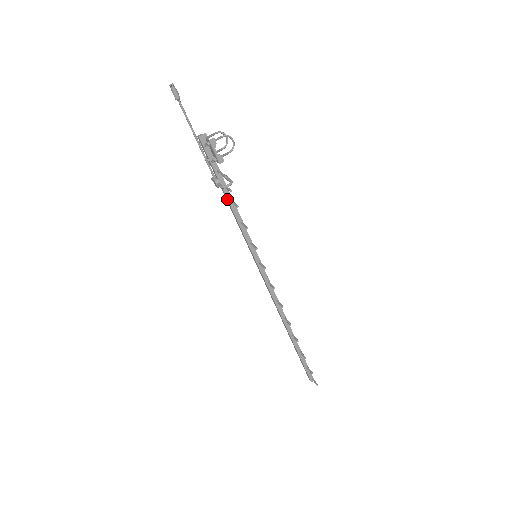
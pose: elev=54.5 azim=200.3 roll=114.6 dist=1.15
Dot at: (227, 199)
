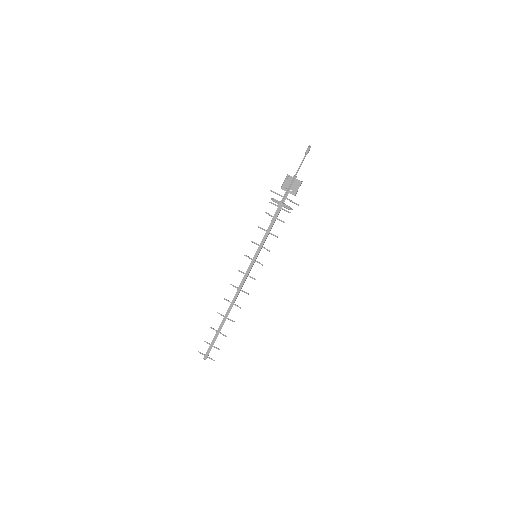
Dot at: (277, 216)
